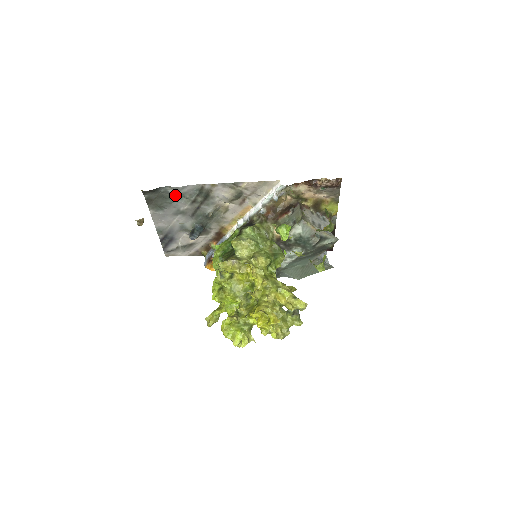
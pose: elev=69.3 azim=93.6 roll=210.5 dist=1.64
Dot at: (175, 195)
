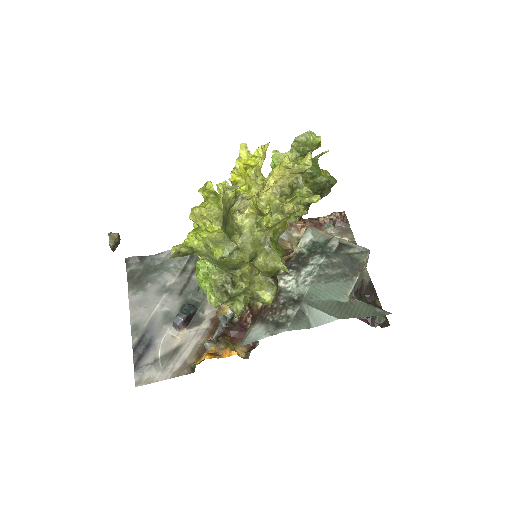
Dot at: (162, 265)
